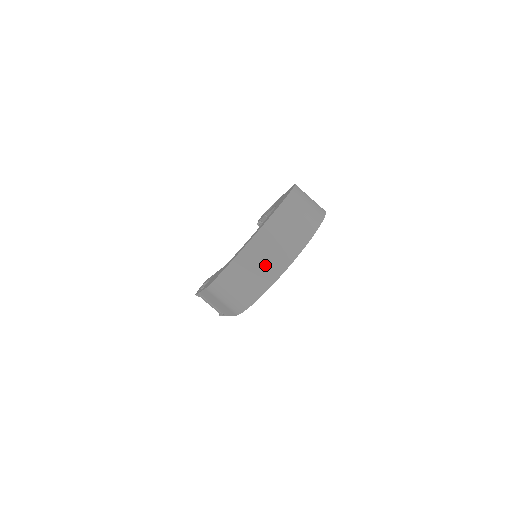
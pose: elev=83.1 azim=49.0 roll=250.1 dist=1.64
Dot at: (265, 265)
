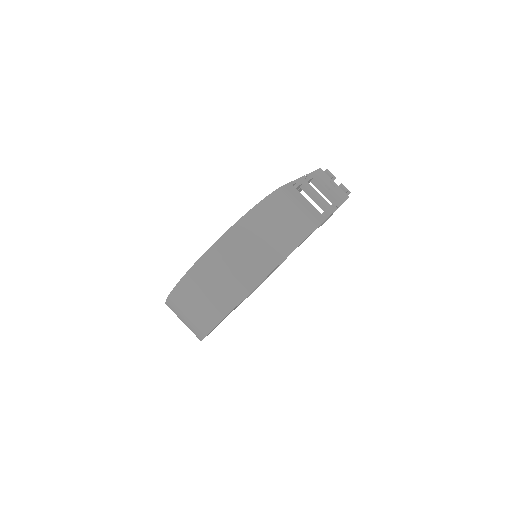
Dot at: (192, 318)
